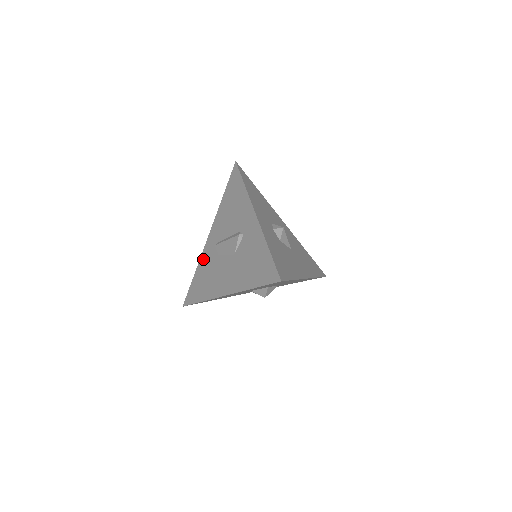
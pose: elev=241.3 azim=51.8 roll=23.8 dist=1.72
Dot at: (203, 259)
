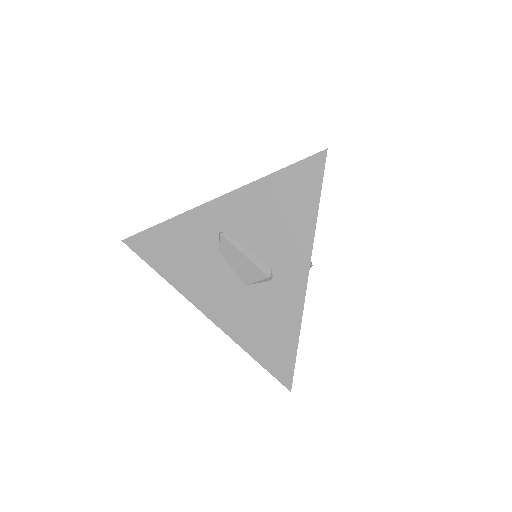
Dot at: (189, 222)
